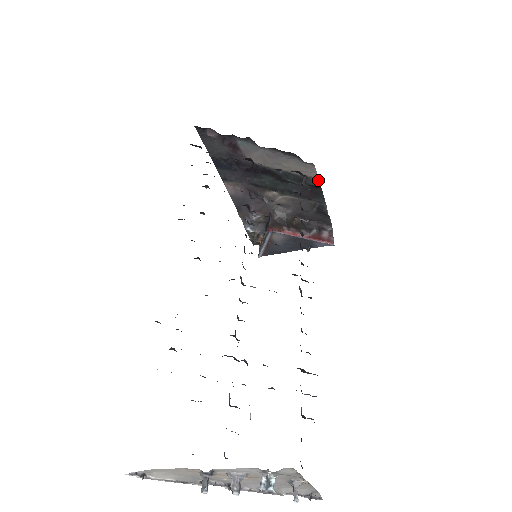
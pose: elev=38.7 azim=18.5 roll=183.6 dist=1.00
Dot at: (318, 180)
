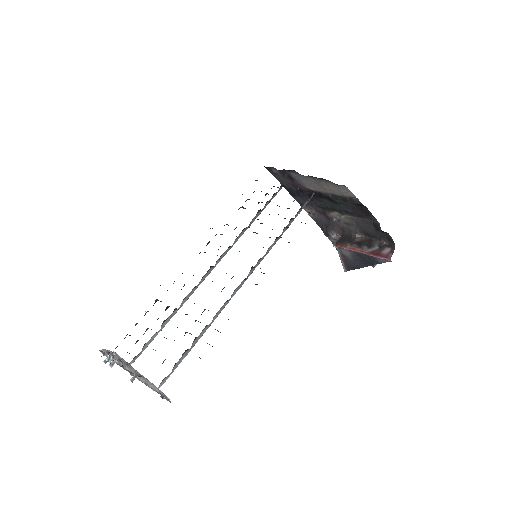
Dot at: (358, 199)
